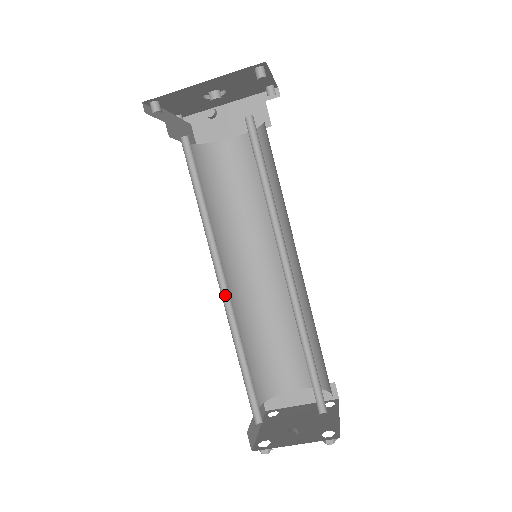
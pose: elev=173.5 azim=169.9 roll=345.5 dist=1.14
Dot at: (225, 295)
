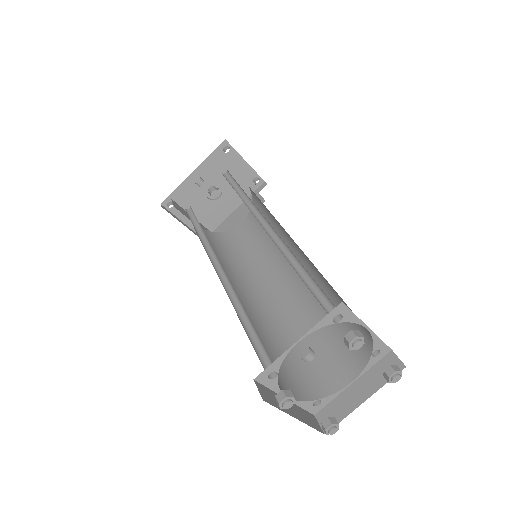
Dot at: (224, 279)
